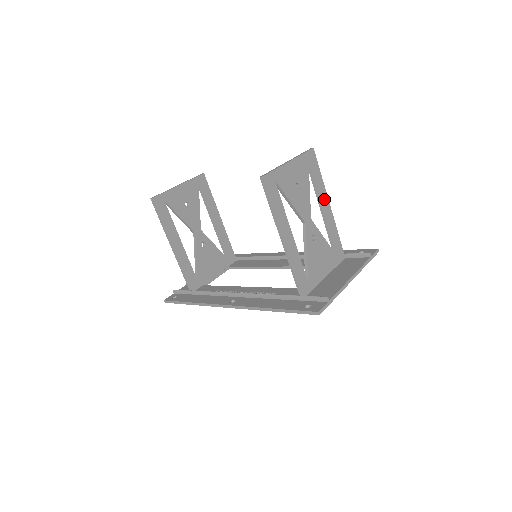
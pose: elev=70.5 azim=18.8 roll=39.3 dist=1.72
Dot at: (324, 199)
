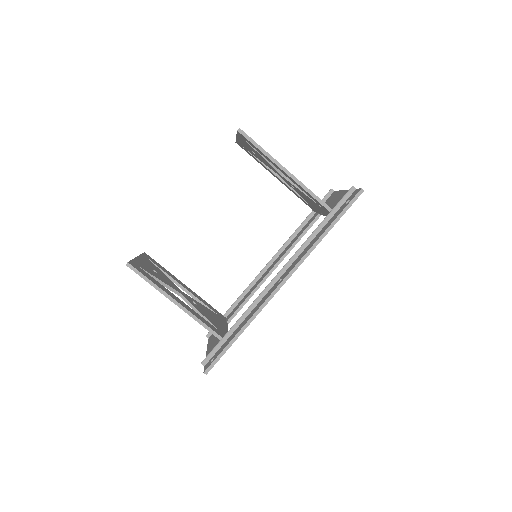
Dot at: occluded
